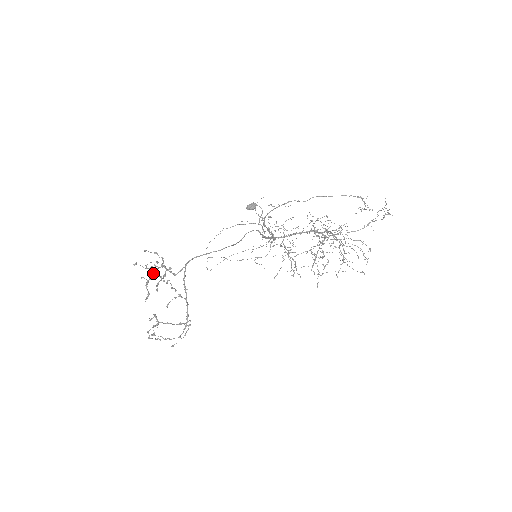
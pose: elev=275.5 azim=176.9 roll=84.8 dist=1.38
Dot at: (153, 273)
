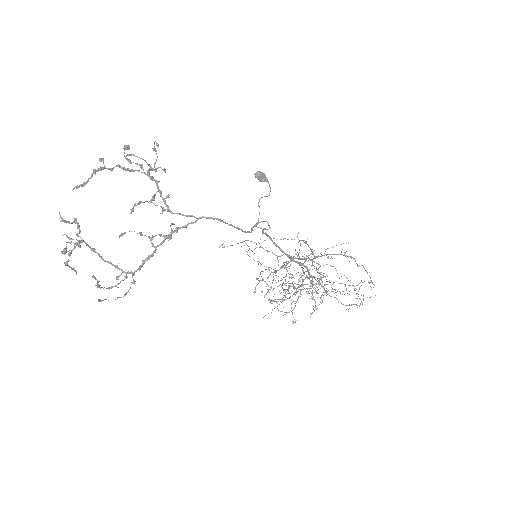
Dot at: (127, 170)
